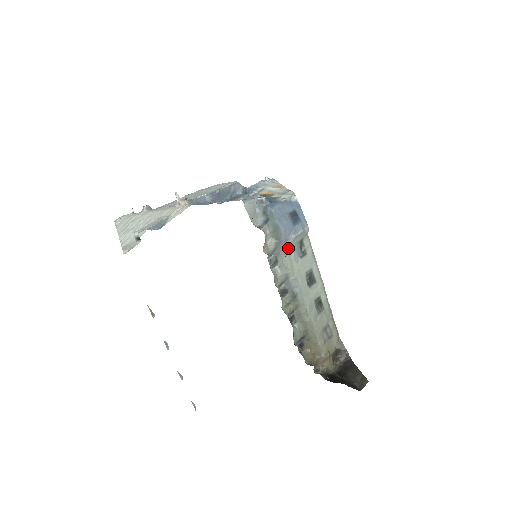
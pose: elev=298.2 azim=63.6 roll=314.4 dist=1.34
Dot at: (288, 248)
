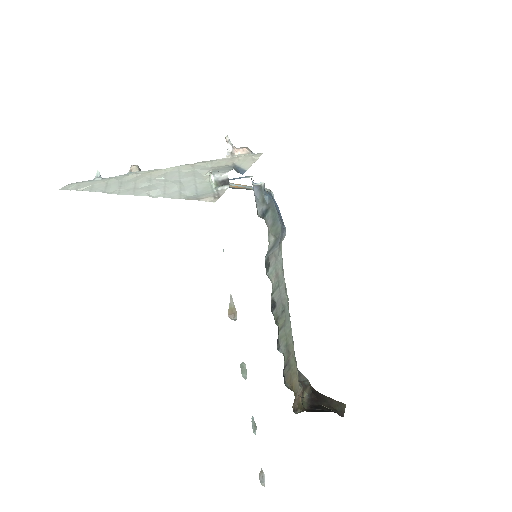
Dot at: (280, 248)
